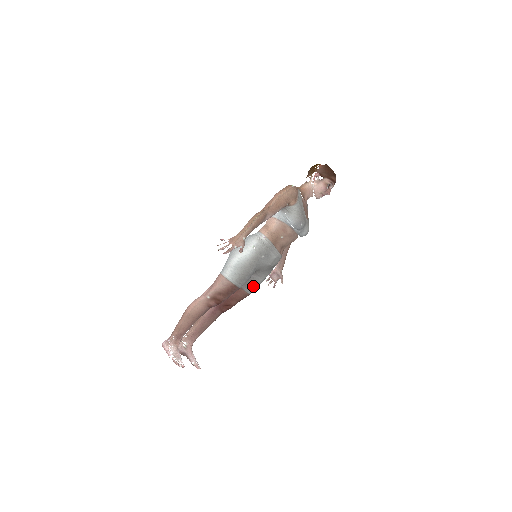
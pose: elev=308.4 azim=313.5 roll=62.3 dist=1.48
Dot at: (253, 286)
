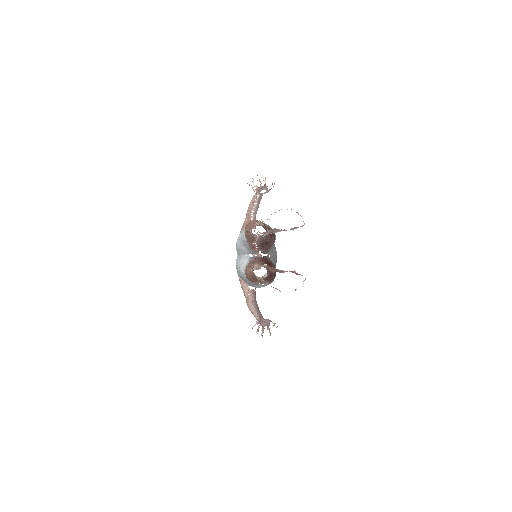
Dot at: occluded
